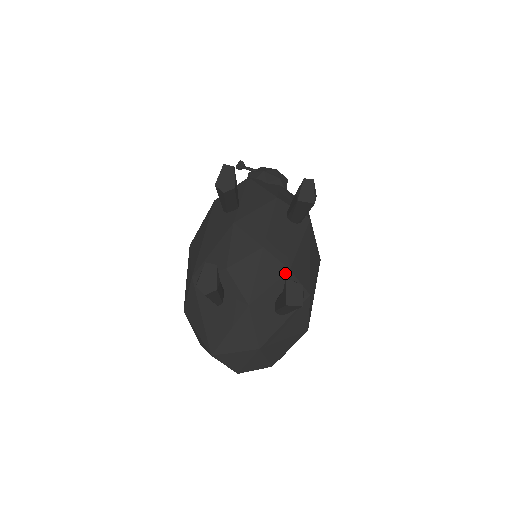
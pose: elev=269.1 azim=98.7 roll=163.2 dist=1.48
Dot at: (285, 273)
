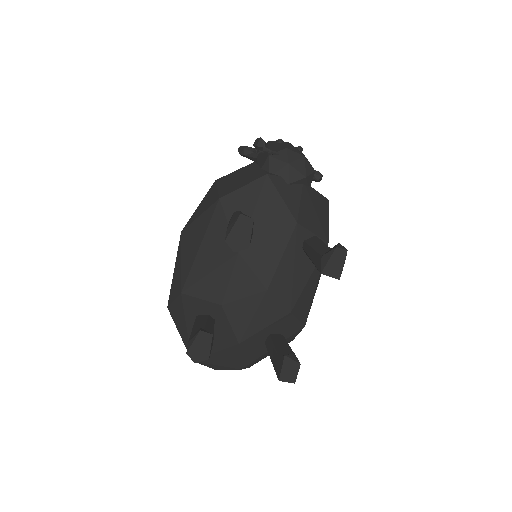
Dot at: (285, 316)
